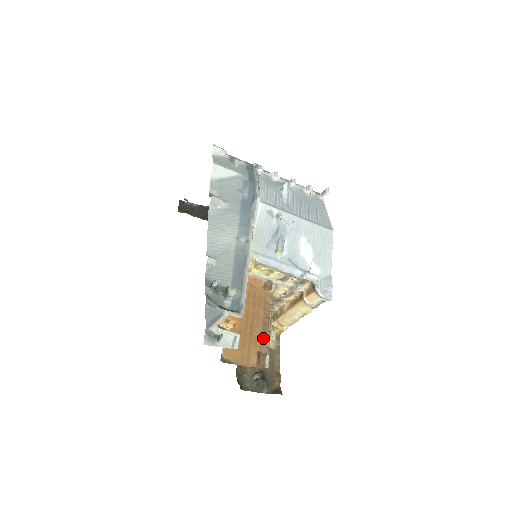
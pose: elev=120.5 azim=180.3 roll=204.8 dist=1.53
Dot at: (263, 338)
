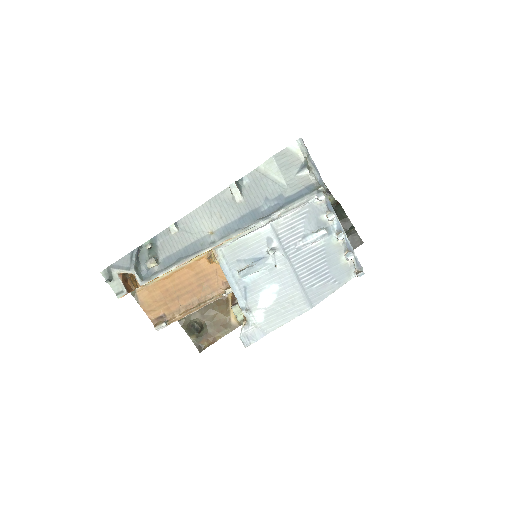
Dot at: (179, 311)
